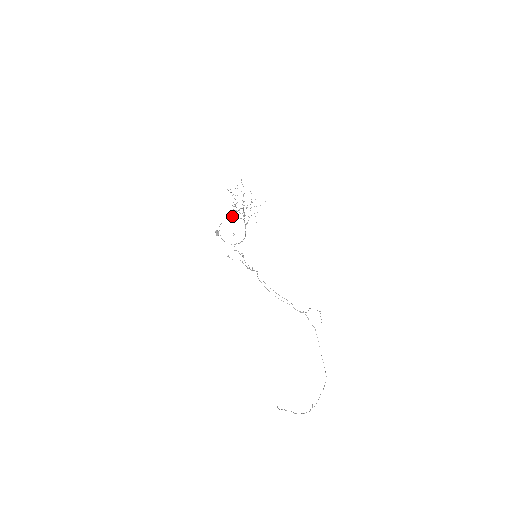
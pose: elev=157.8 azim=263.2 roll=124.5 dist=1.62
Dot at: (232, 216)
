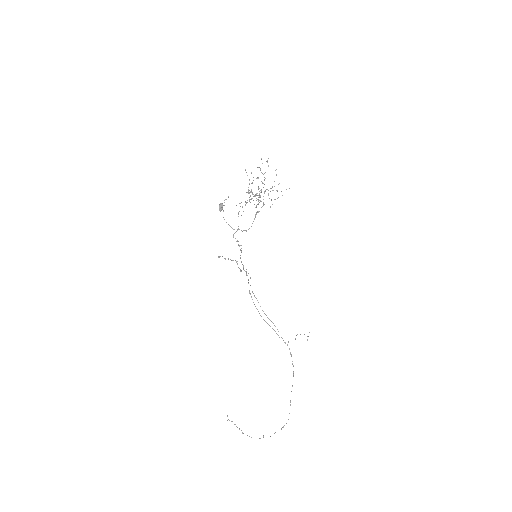
Dot at: occluded
